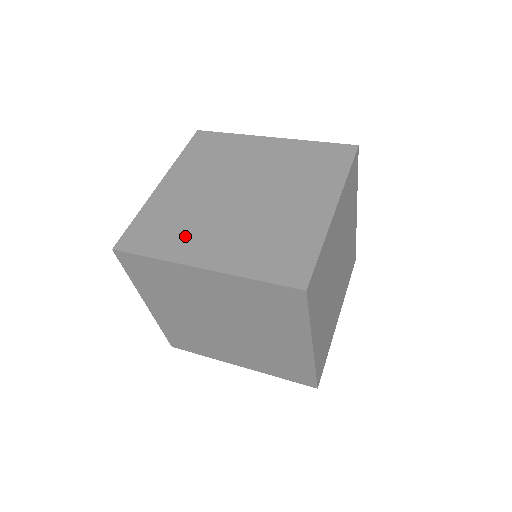
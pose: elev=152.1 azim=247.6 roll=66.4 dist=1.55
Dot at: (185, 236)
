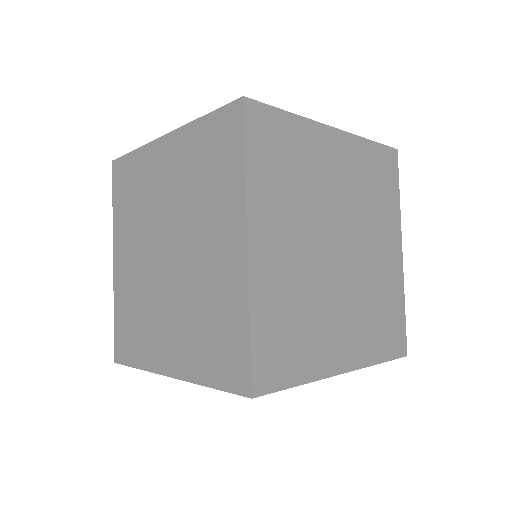
Dot at: occluded
